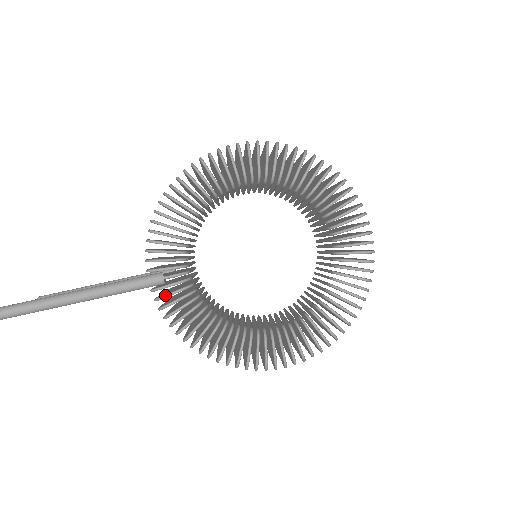
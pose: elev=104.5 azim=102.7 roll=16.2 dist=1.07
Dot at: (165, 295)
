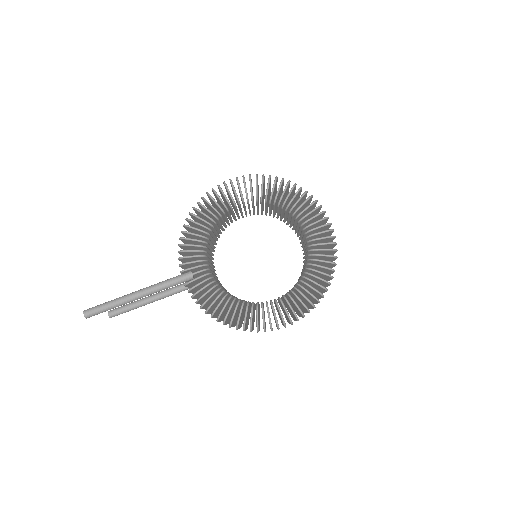
Dot at: (194, 286)
